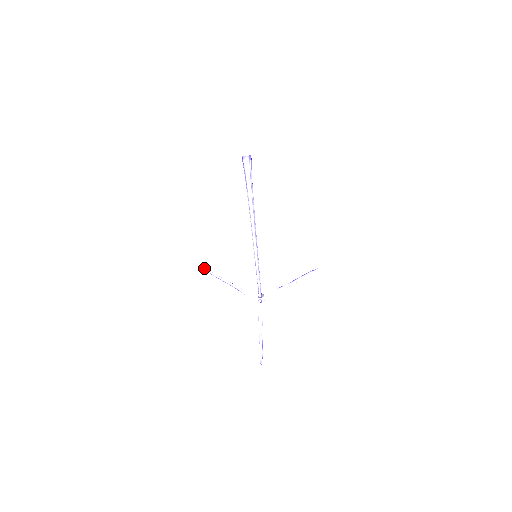
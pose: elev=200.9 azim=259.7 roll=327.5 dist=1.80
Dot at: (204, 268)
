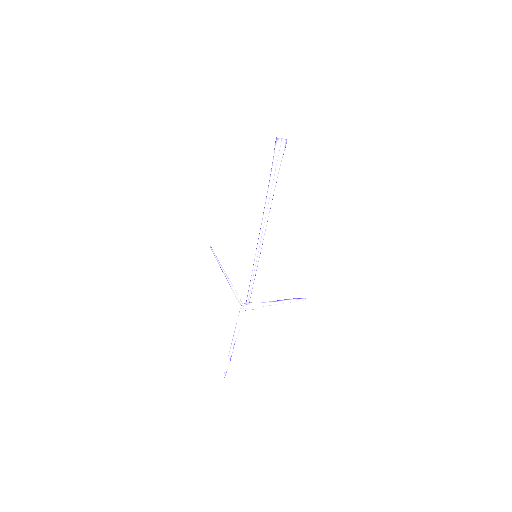
Dot at: (211, 248)
